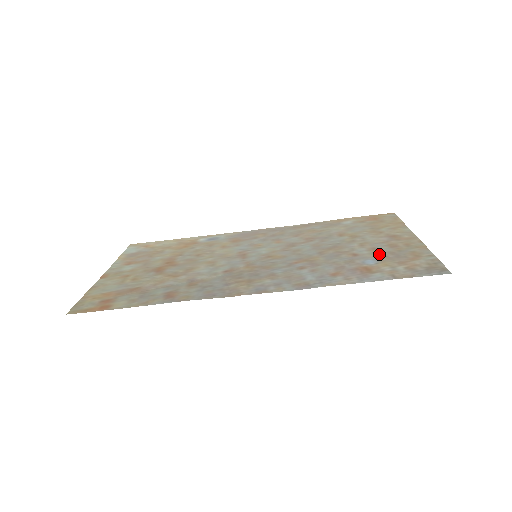
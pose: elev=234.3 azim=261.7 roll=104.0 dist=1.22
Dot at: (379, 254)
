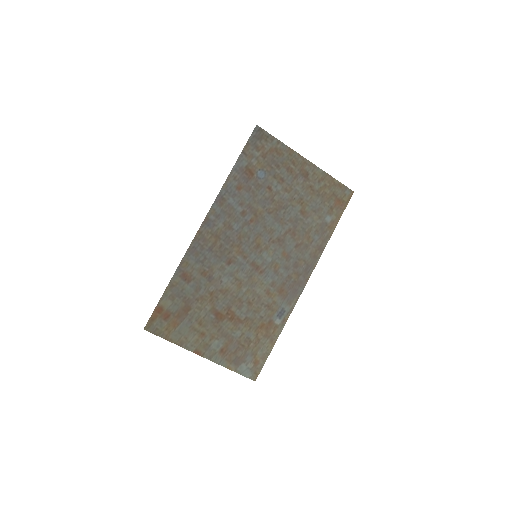
Dot at: (274, 174)
